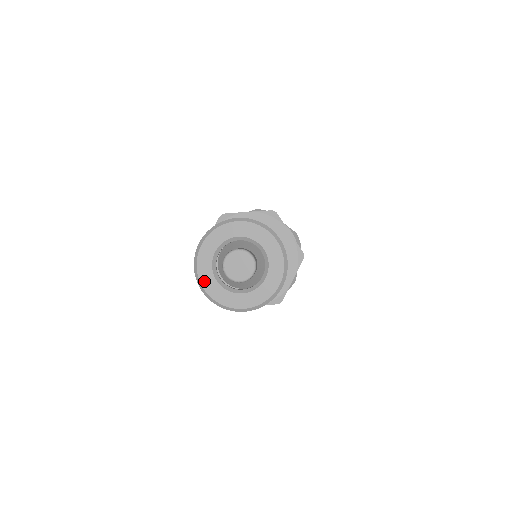
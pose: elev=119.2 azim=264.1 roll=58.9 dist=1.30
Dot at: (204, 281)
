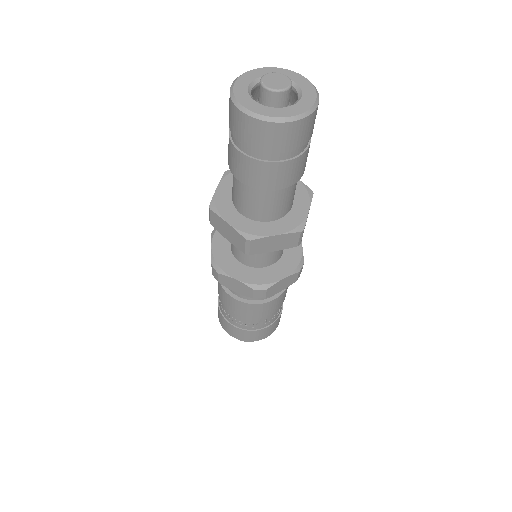
Dot at: (244, 102)
